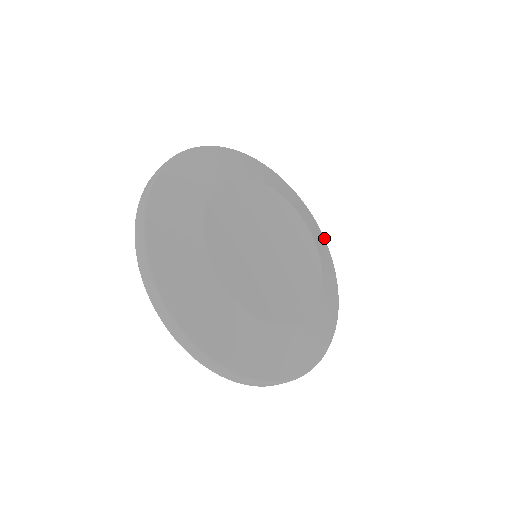
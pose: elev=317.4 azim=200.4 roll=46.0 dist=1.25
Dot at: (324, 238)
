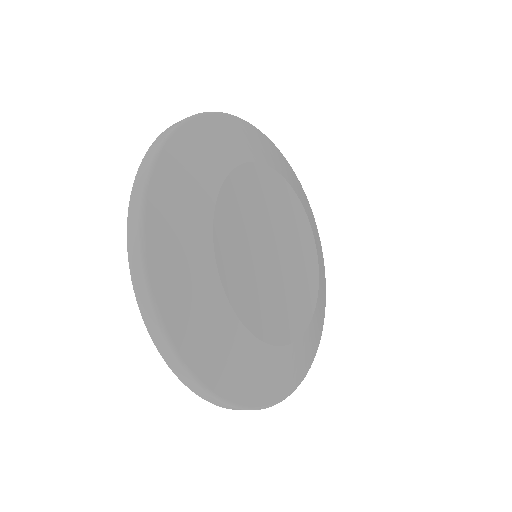
Dot at: (307, 199)
